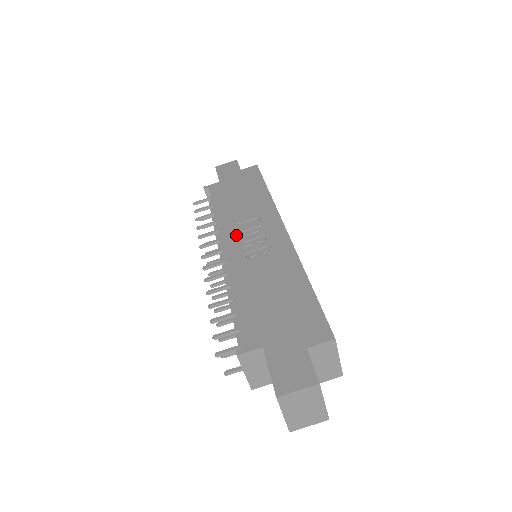
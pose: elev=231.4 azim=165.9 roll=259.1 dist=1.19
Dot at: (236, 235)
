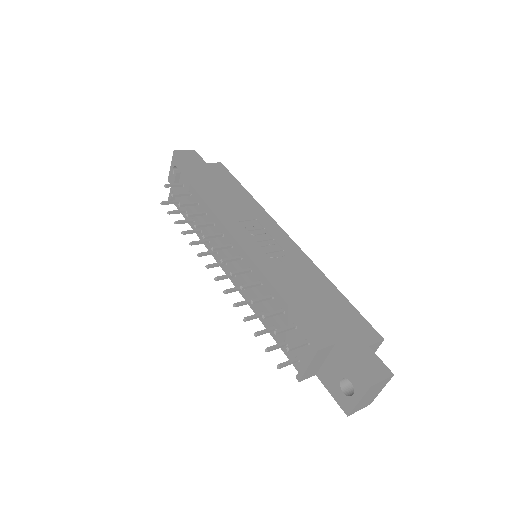
Dot at: (246, 233)
